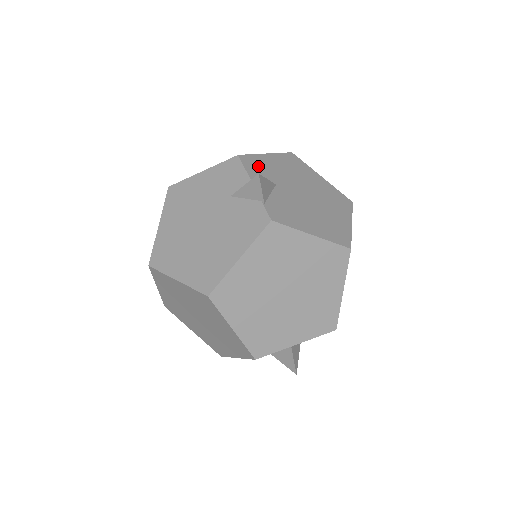
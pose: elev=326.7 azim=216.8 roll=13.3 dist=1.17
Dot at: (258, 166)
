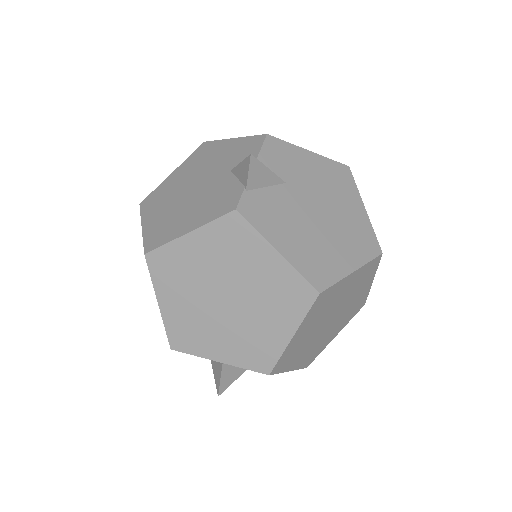
Dot at: (282, 156)
